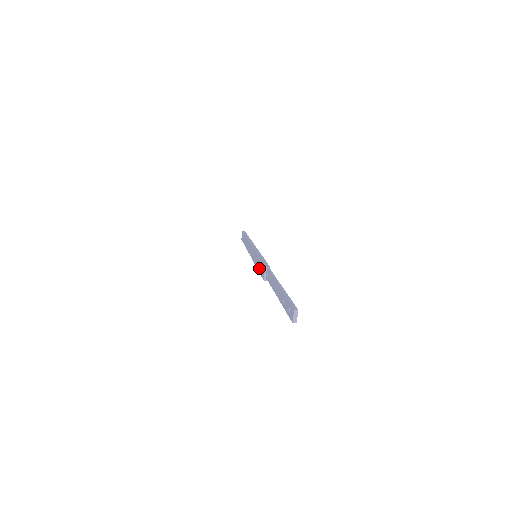
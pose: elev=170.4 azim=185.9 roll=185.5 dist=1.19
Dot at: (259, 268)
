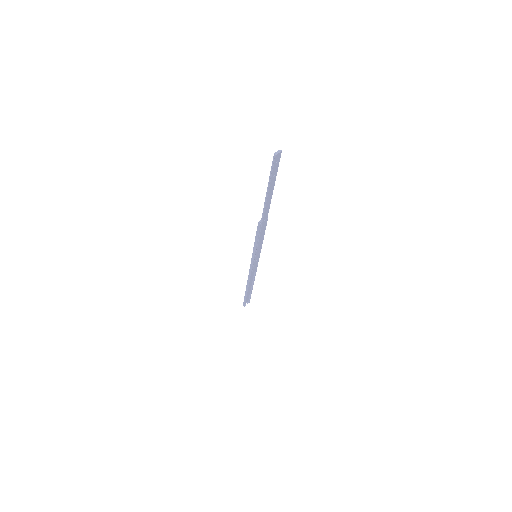
Dot at: occluded
